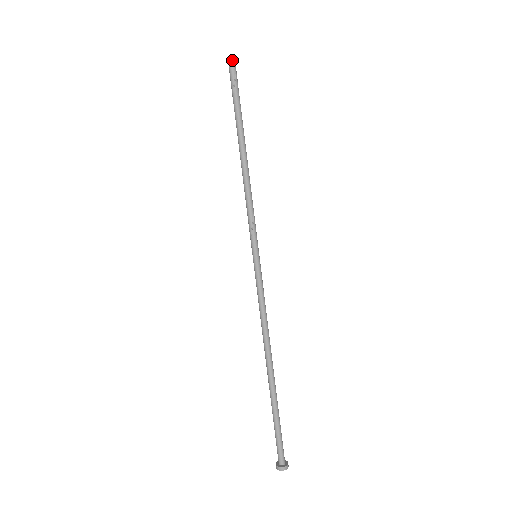
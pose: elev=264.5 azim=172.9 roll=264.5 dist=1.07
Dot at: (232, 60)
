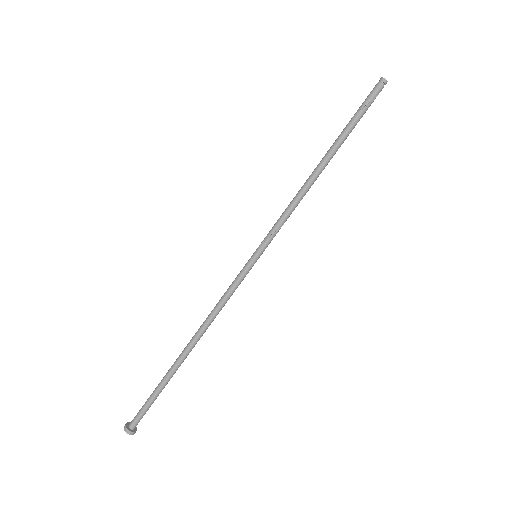
Dot at: (386, 81)
